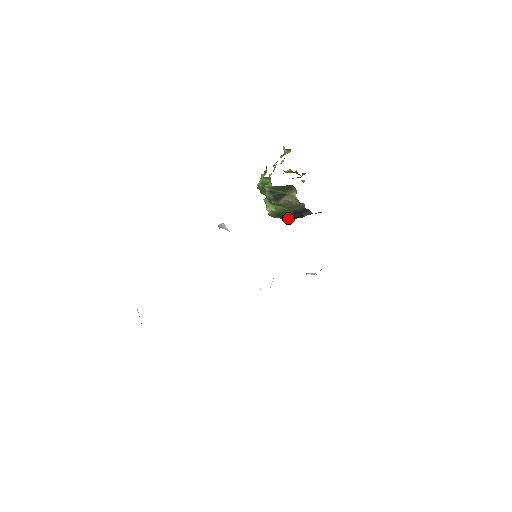
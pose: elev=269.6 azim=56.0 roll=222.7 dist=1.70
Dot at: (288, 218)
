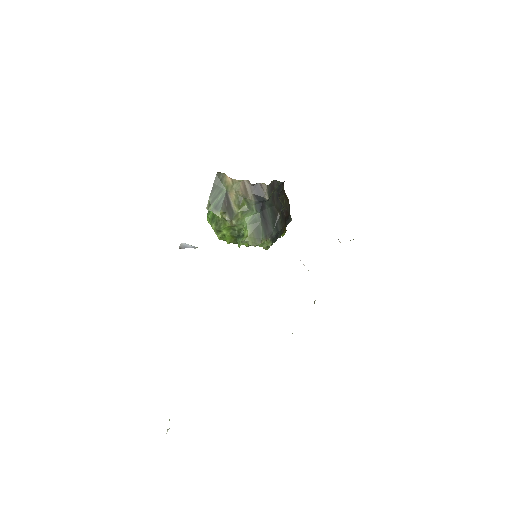
Dot at: (269, 231)
